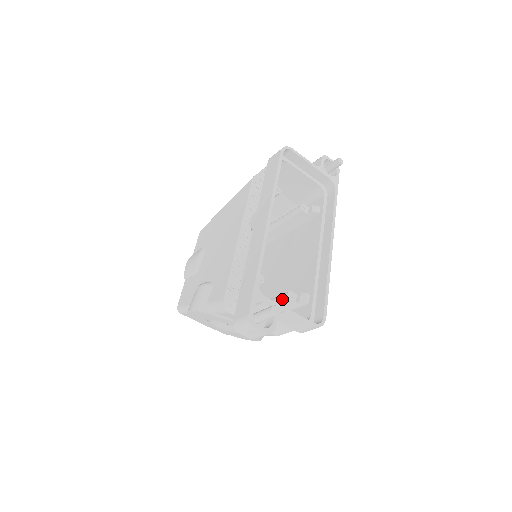
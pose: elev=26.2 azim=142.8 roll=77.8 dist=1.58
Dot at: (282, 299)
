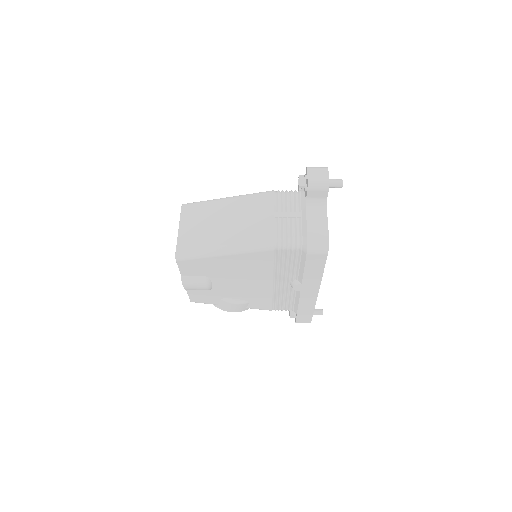
Dot at: occluded
